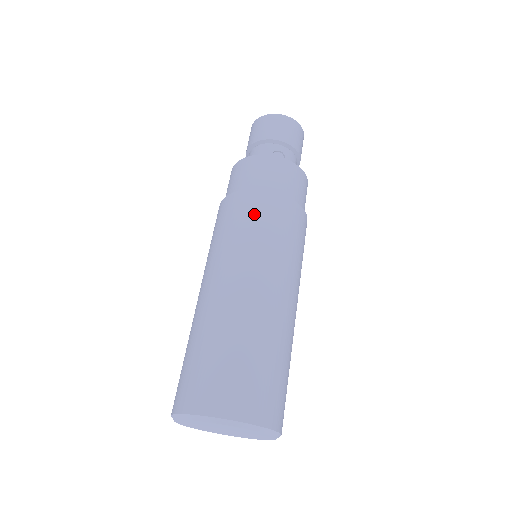
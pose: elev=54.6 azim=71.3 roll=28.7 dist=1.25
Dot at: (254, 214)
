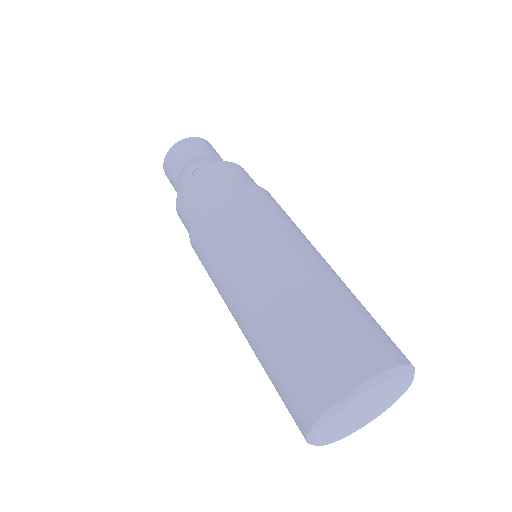
Dot at: (280, 207)
